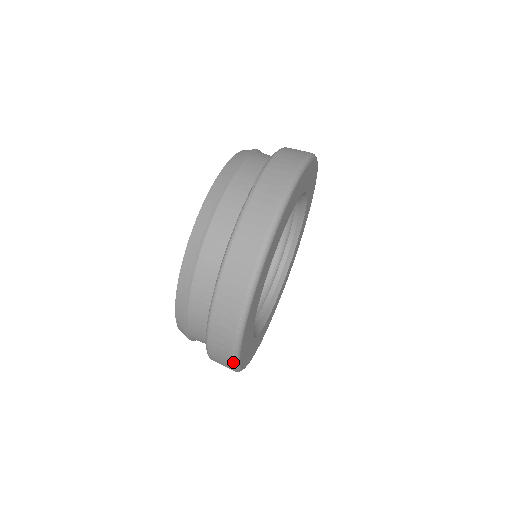
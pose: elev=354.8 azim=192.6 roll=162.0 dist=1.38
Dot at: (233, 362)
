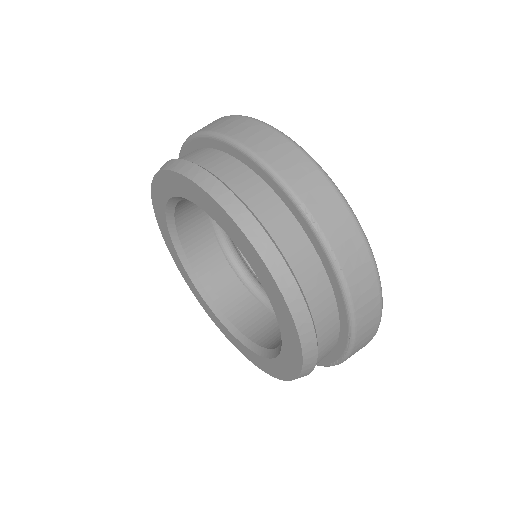
Dot at: occluded
